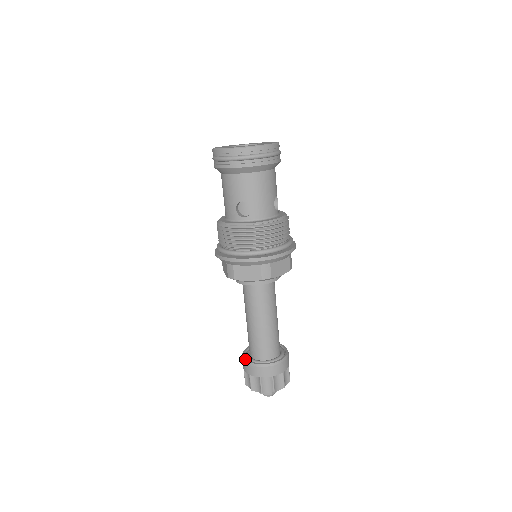
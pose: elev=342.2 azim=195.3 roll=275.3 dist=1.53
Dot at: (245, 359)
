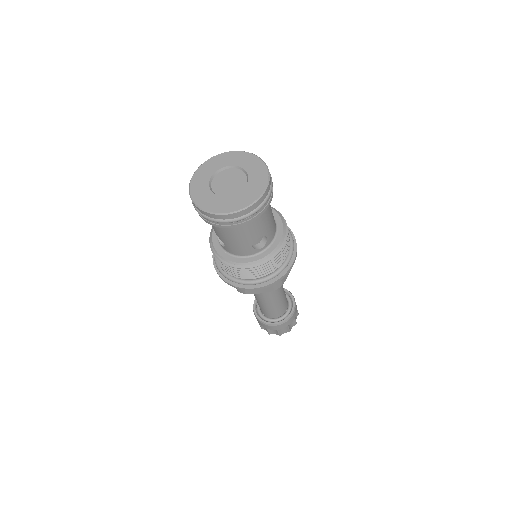
Dot at: (254, 302)
